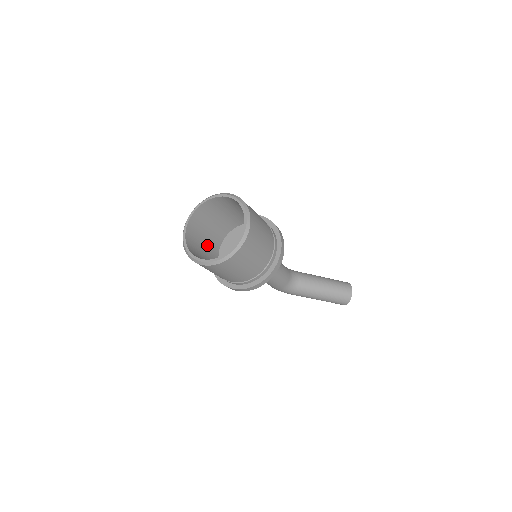
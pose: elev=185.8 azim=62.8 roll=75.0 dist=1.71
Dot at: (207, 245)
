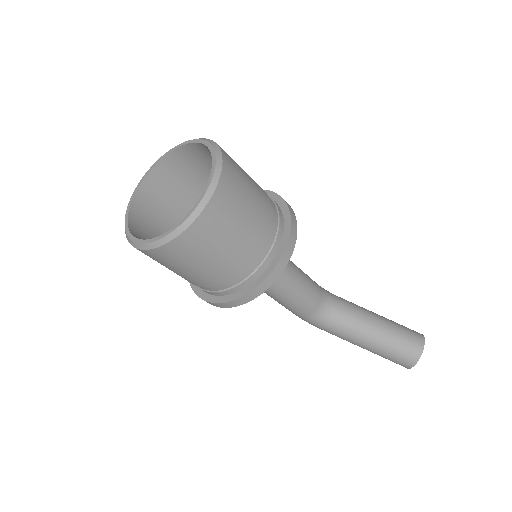
Dot at: occluded
